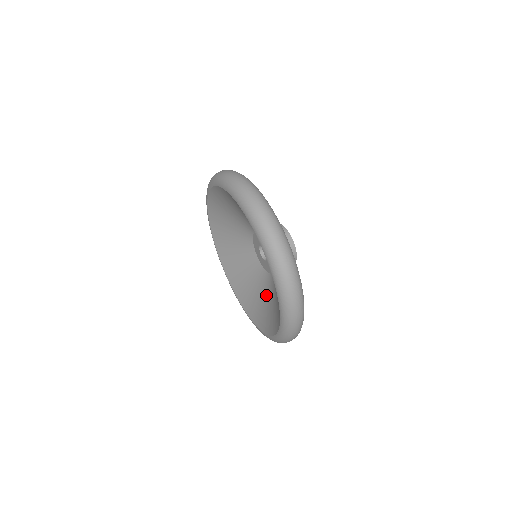
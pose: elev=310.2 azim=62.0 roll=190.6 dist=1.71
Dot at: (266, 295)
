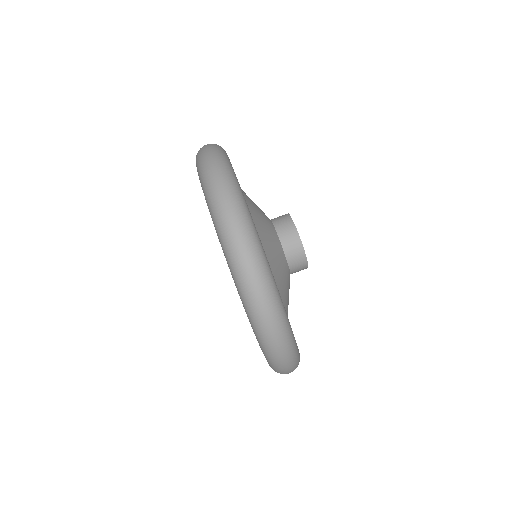
Dot at: occluded
